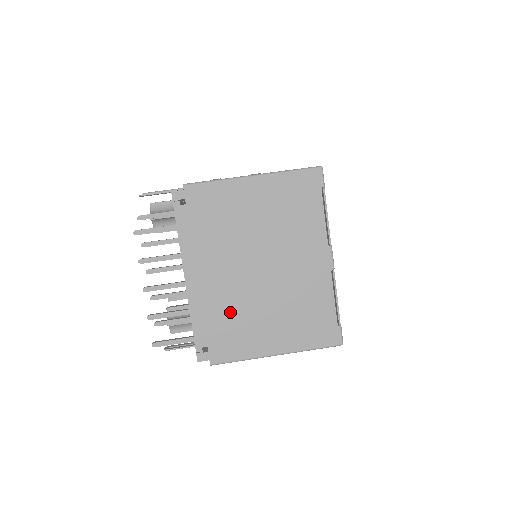
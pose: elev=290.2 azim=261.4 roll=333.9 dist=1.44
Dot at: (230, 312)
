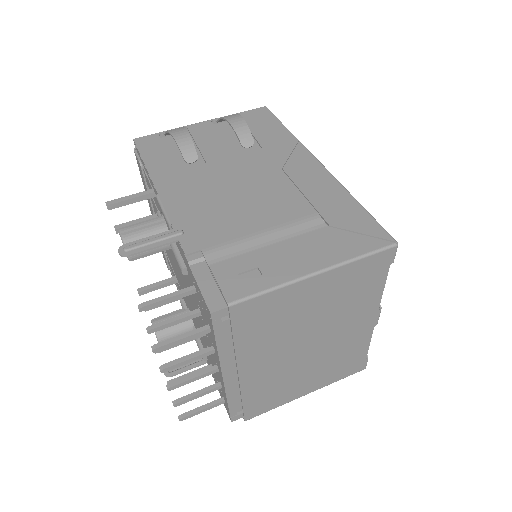
Dot at: (269, 385)
